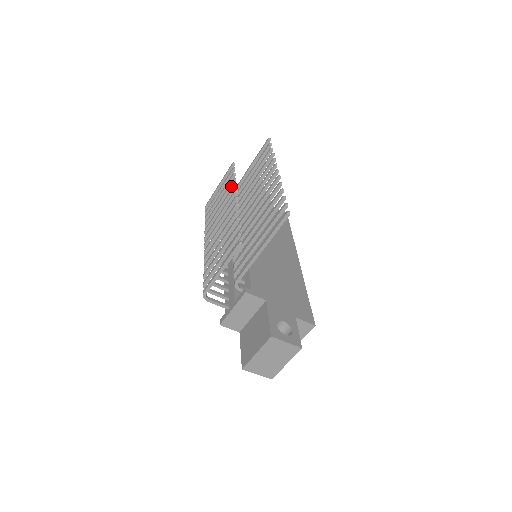
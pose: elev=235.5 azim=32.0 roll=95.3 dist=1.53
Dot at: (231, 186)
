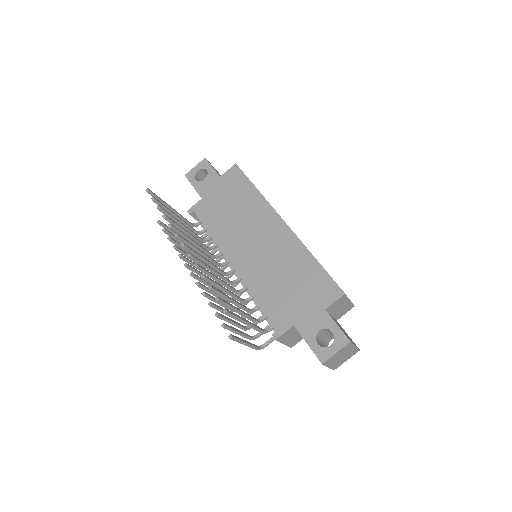
Dot at: (179, 251)
